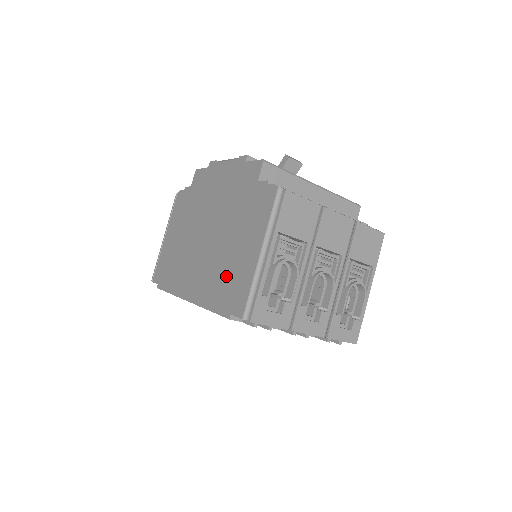
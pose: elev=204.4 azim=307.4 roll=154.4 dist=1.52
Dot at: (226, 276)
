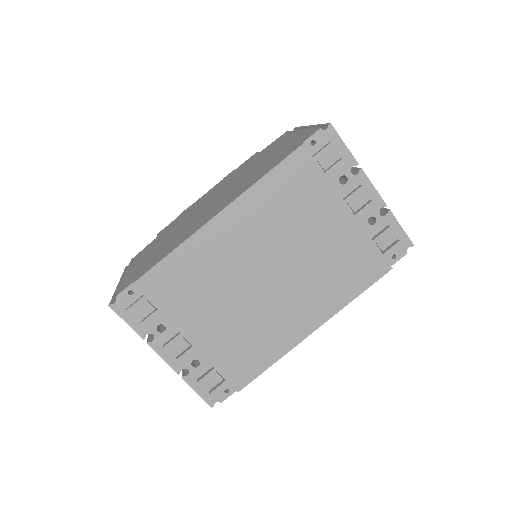
Dot at: (270, 161)
